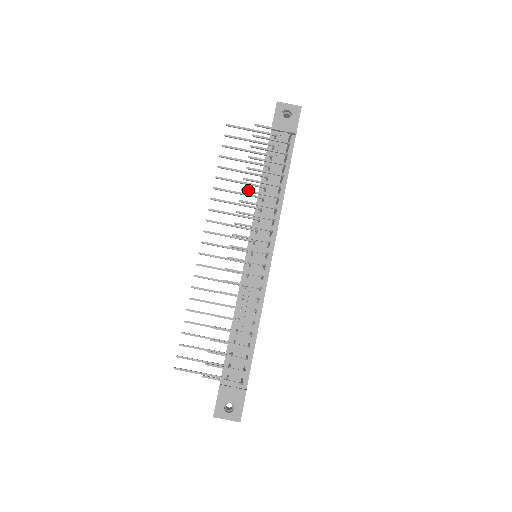
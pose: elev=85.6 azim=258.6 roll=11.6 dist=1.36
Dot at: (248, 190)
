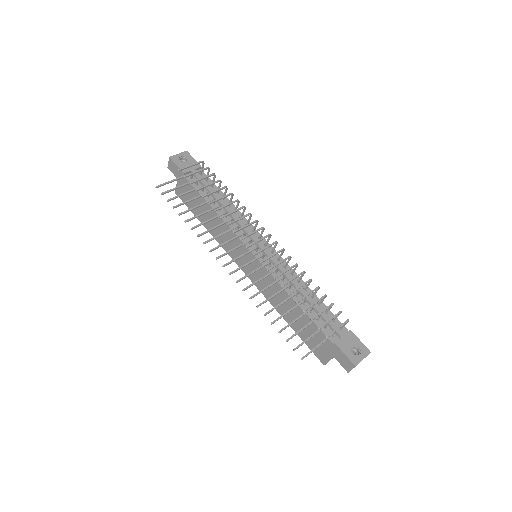
Dot at: (218, 208)
